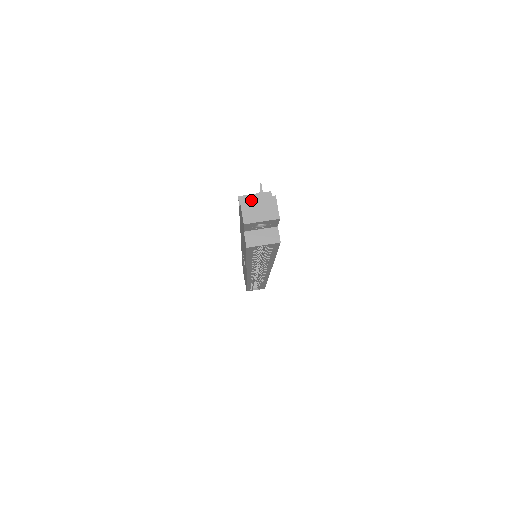
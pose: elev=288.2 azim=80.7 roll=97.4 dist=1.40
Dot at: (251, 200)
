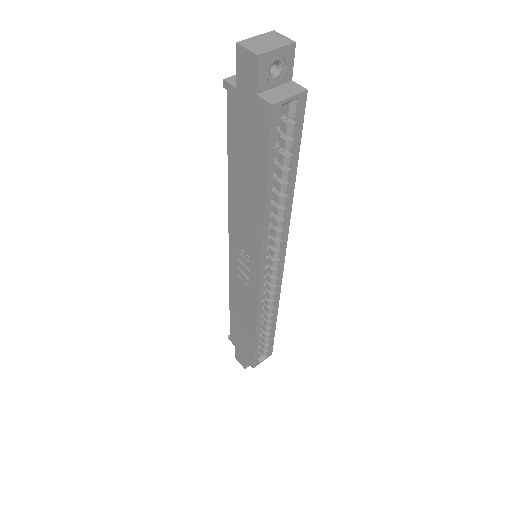
Dot at: (249, 39)
